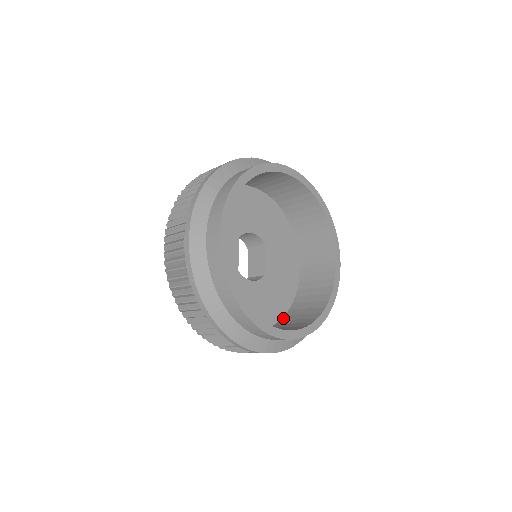
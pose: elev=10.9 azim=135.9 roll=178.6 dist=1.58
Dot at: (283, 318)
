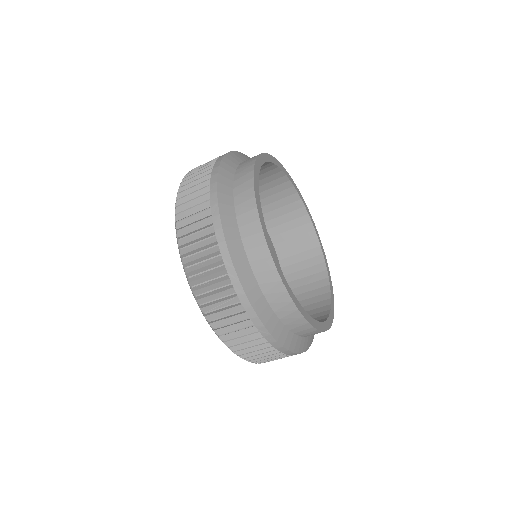
Dot at: occluded
